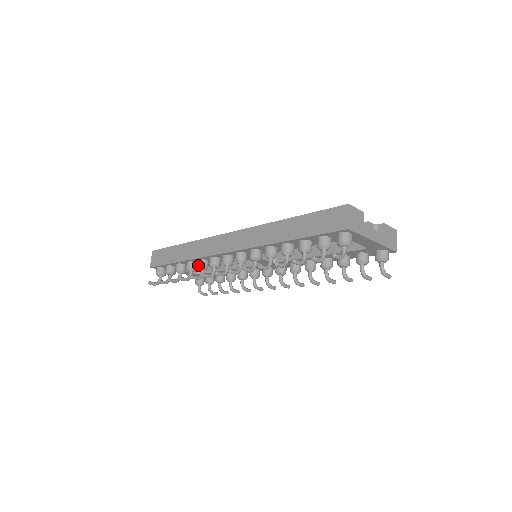
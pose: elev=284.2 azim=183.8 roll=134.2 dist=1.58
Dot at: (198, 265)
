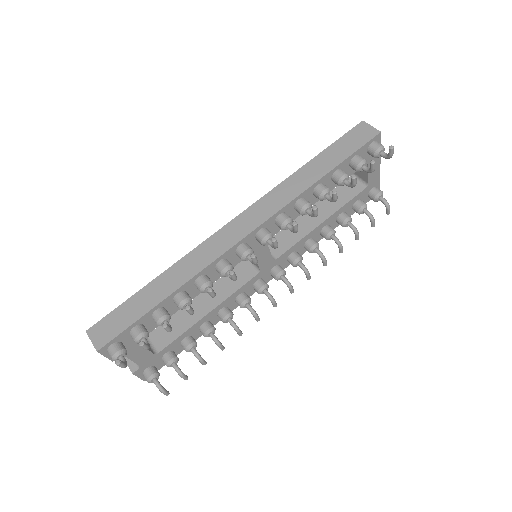
Dot at: (202, 282)
